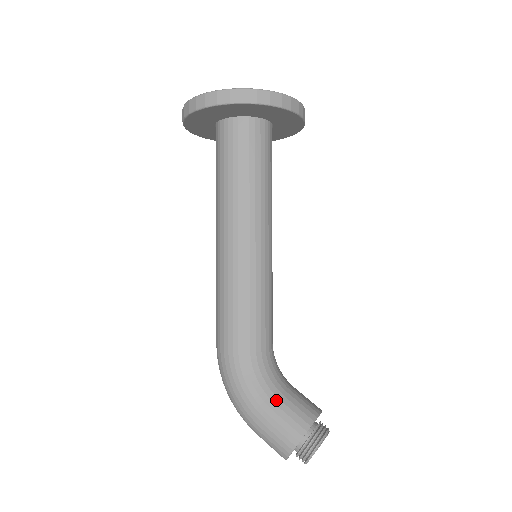
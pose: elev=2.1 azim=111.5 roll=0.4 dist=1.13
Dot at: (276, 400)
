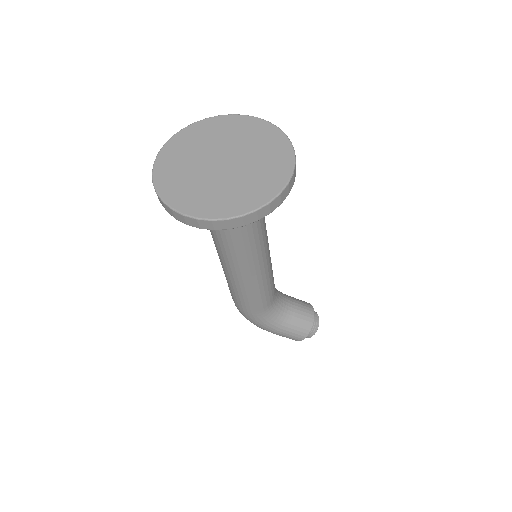
Dot at: (286, 325)
